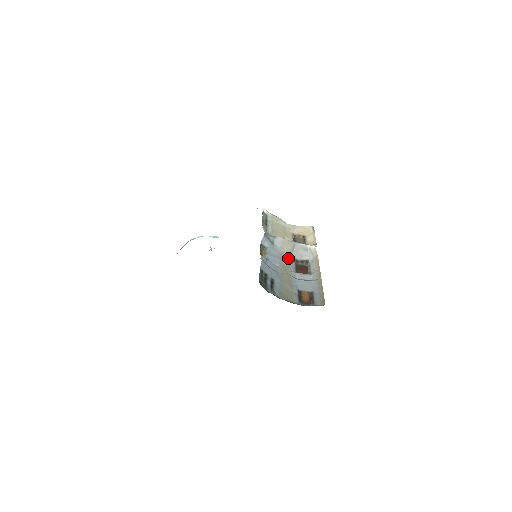
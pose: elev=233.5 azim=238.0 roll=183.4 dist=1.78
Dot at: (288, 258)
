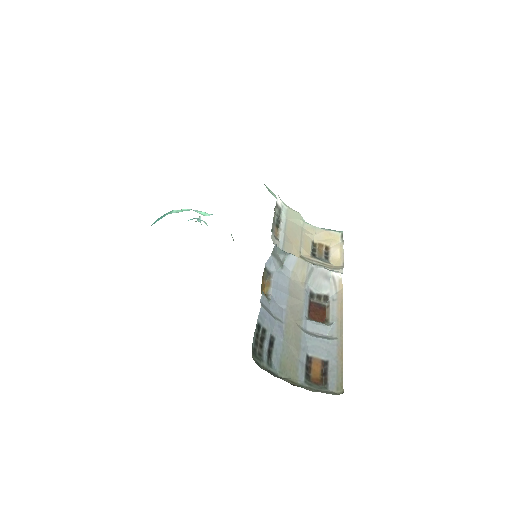
Dot at: (300, 291)
